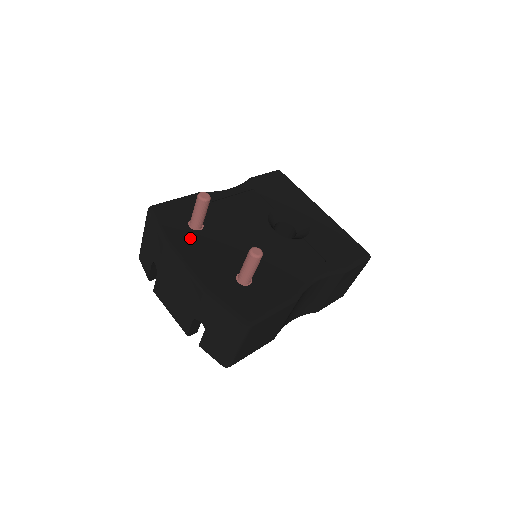
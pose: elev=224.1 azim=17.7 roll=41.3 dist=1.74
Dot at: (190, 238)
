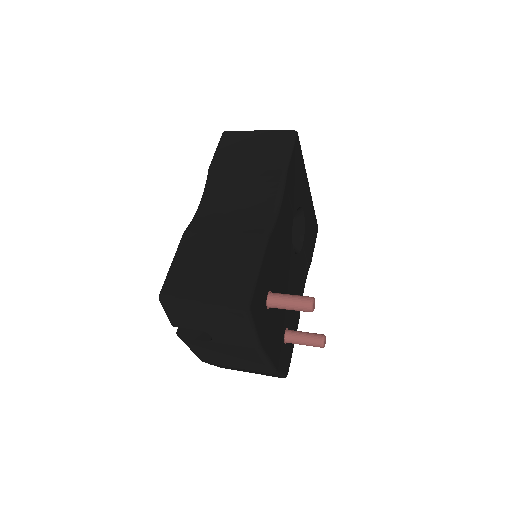
Dot at: (268, 324)
